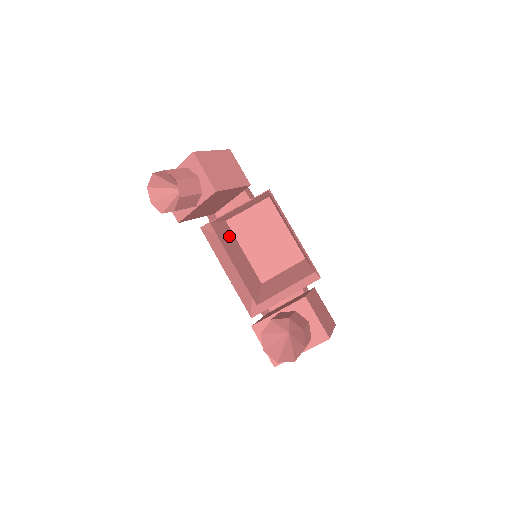
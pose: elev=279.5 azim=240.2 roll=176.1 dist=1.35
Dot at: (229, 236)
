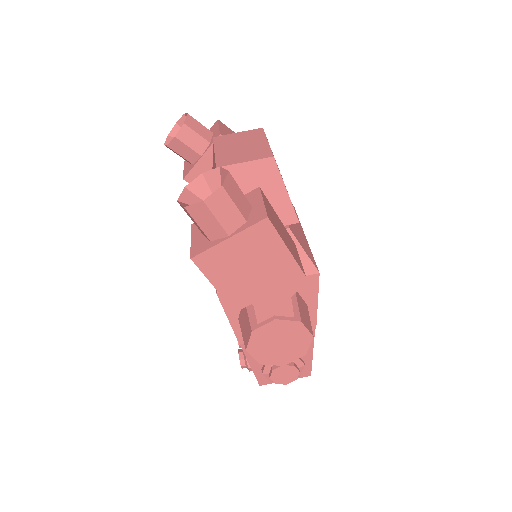
Dot at: (213, 159)
